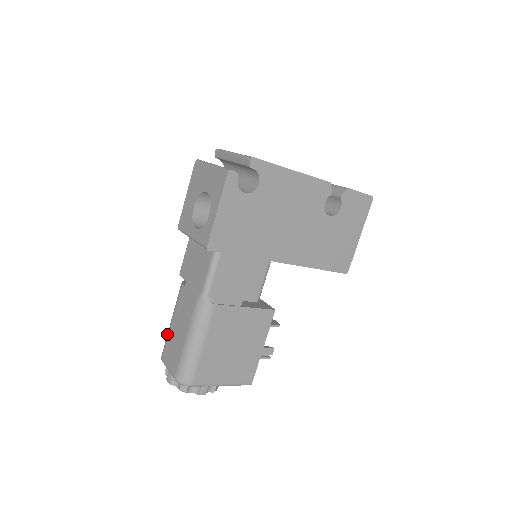
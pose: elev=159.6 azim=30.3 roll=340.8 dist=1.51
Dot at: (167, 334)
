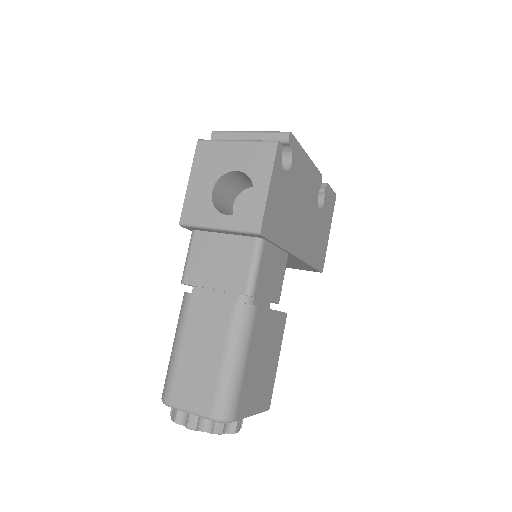
Dot at: (172, 366)
